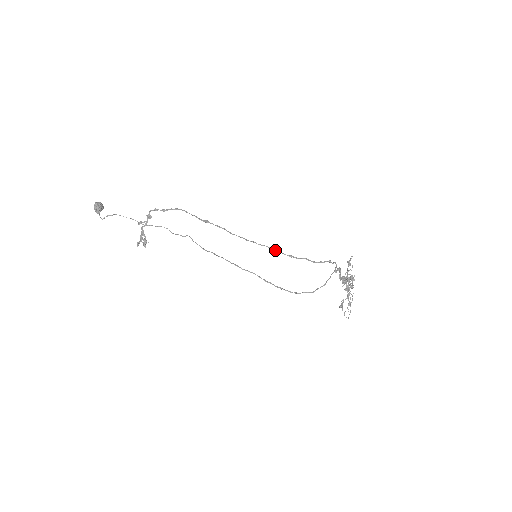
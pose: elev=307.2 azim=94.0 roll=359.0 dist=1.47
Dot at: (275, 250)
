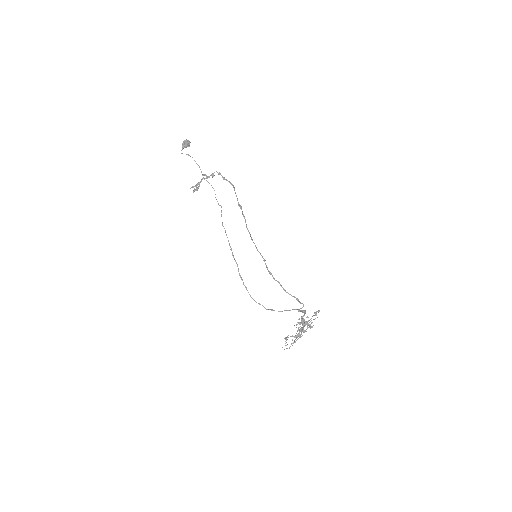
Dot at: (264, 260)
